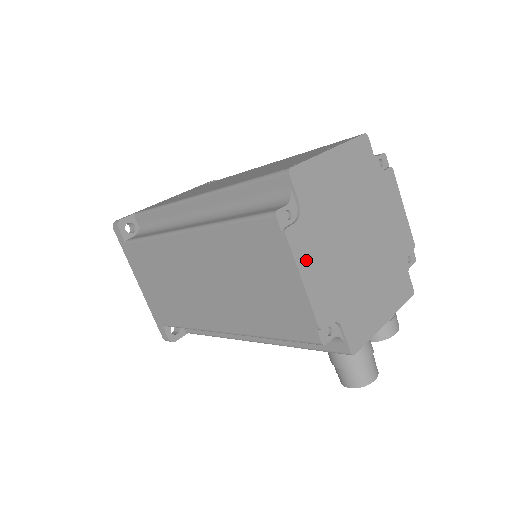
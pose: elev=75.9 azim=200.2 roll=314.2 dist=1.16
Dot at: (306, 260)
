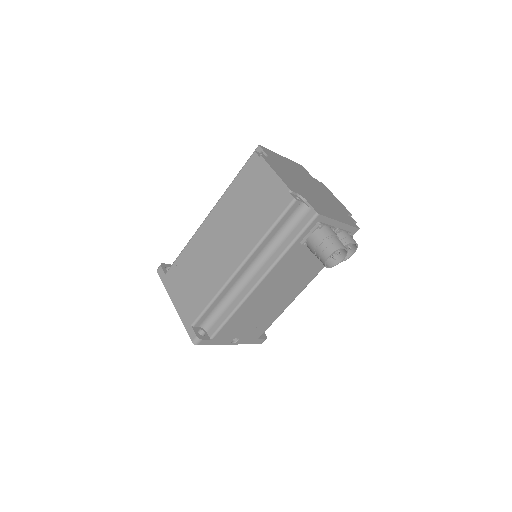
Dot at: (275, 168)
